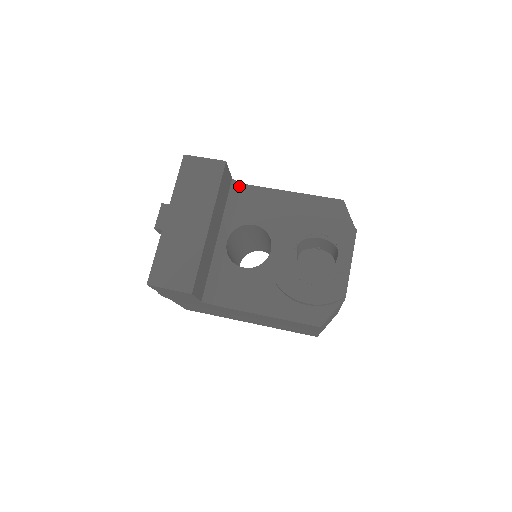
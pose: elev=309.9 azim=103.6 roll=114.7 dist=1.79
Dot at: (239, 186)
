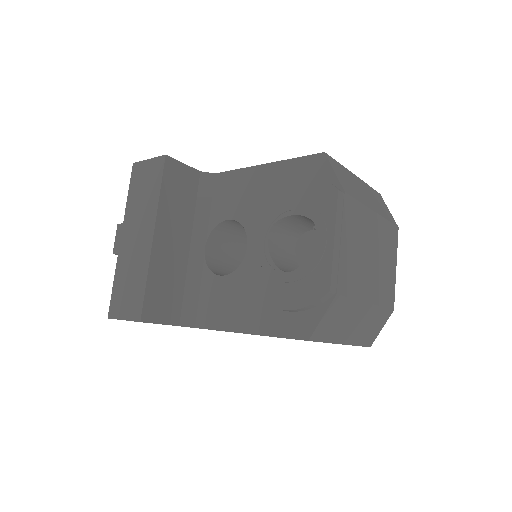
Dot at: (212, 177)
